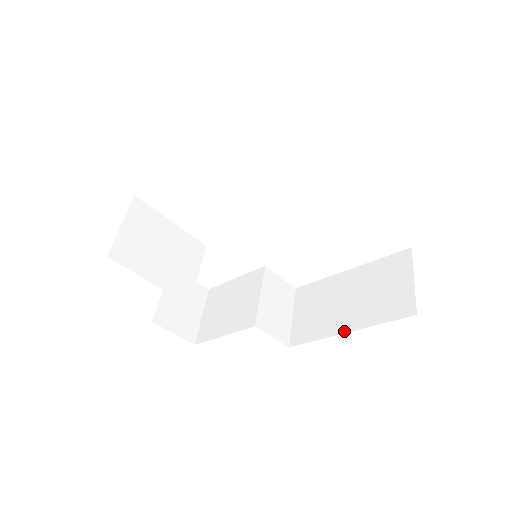
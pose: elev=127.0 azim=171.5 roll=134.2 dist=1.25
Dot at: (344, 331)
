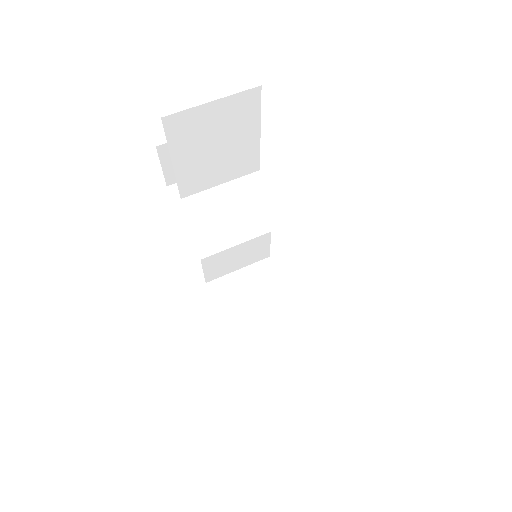
Dot at: (234, 340)
